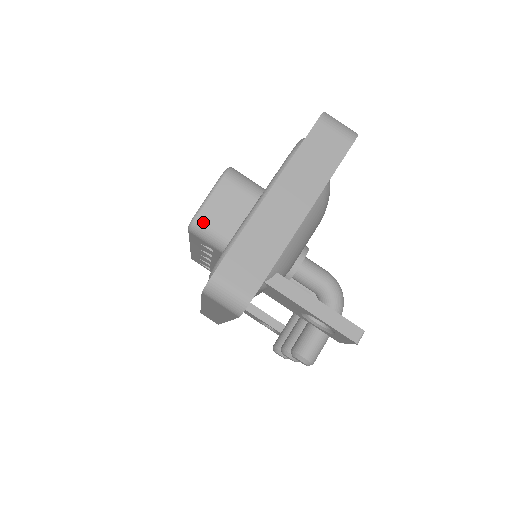
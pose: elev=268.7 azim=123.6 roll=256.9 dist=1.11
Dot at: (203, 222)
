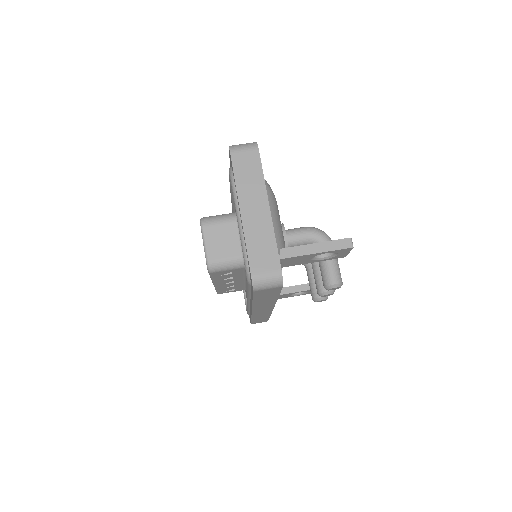
Dot at: (214, 261)
